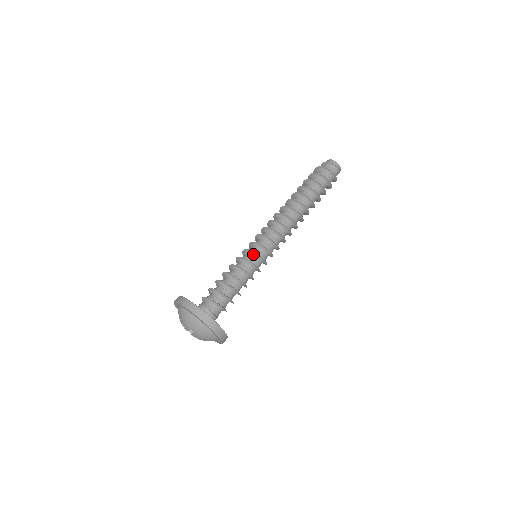
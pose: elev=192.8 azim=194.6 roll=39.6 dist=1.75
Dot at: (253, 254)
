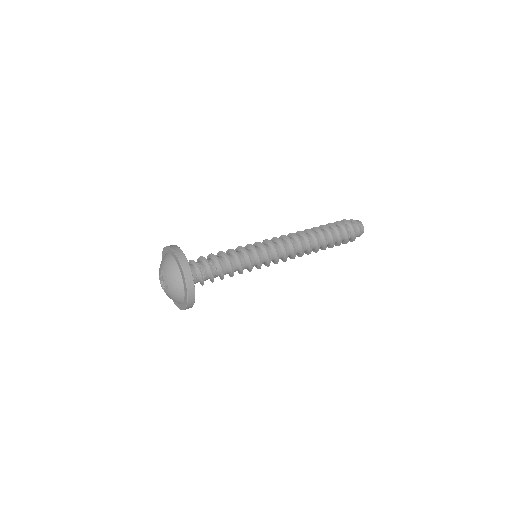
Dot at: (258, 258)
